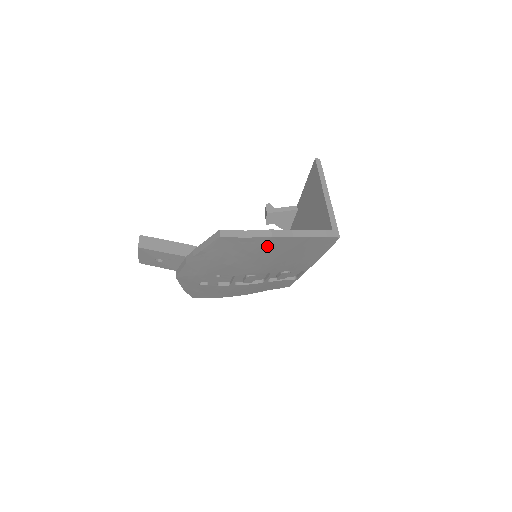
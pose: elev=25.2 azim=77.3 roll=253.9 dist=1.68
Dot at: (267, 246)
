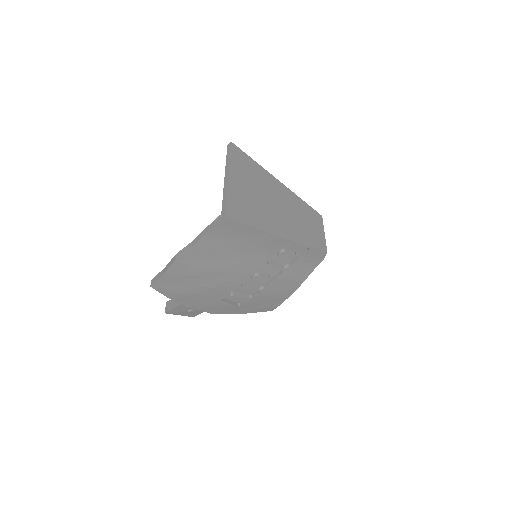
Dot at: (193, 265)
